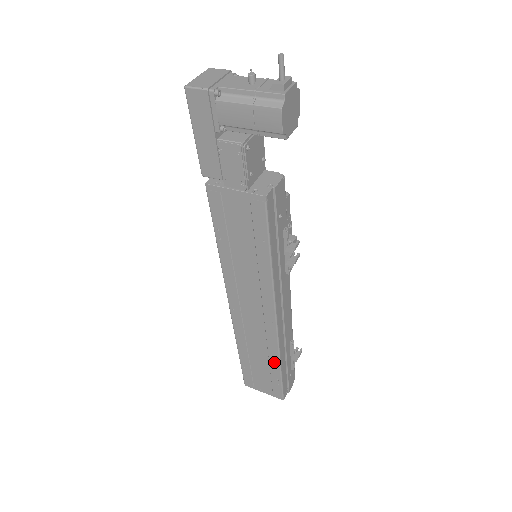
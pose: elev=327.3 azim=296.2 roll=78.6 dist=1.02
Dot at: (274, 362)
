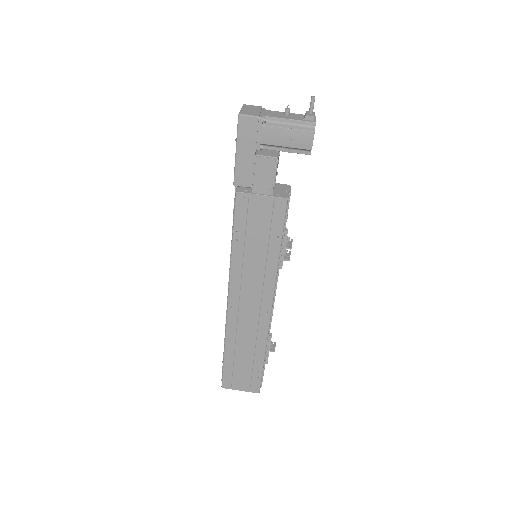
Dot at: (259, 353)
